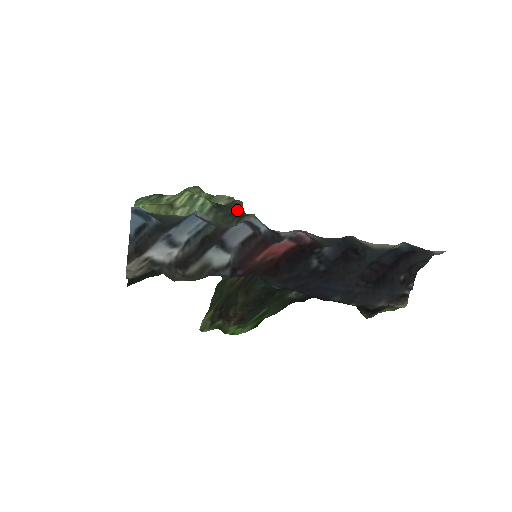
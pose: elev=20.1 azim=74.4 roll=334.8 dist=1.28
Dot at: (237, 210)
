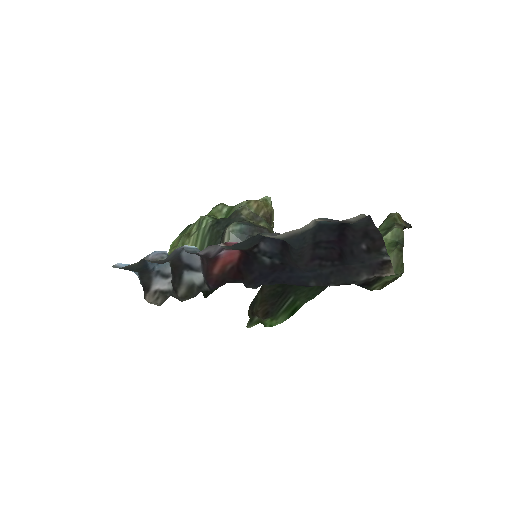
Dot at: (233, 219)
